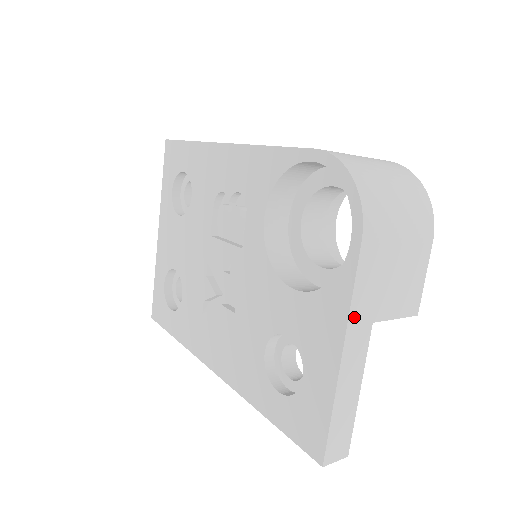
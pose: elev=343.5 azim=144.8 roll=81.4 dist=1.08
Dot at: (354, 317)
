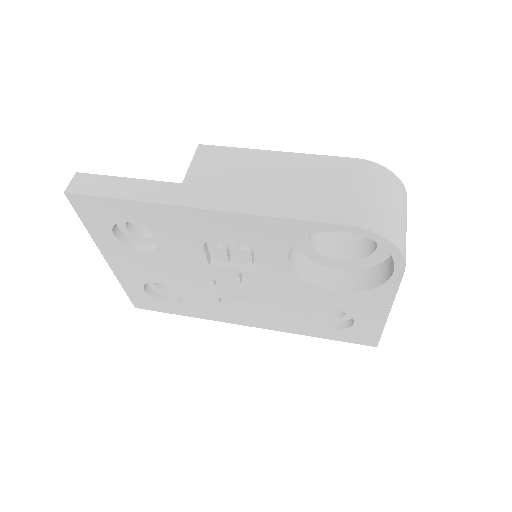
Dot at: occluded
